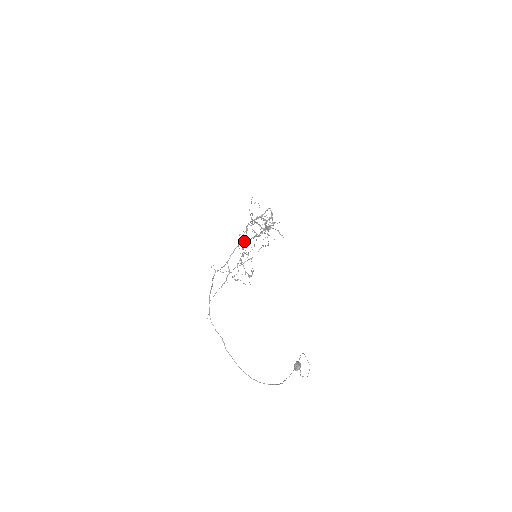
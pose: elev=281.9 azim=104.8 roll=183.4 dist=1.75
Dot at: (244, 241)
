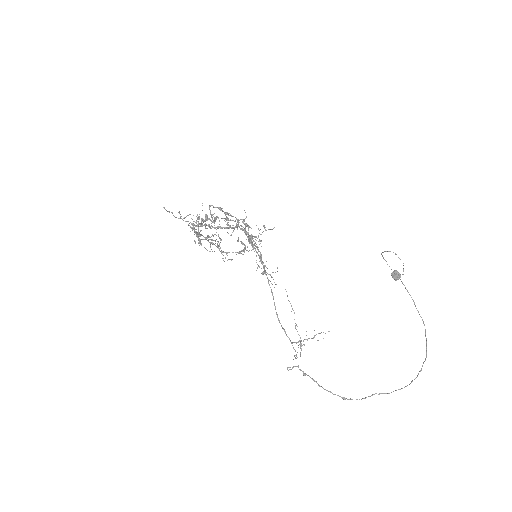
Dot at: occluded
